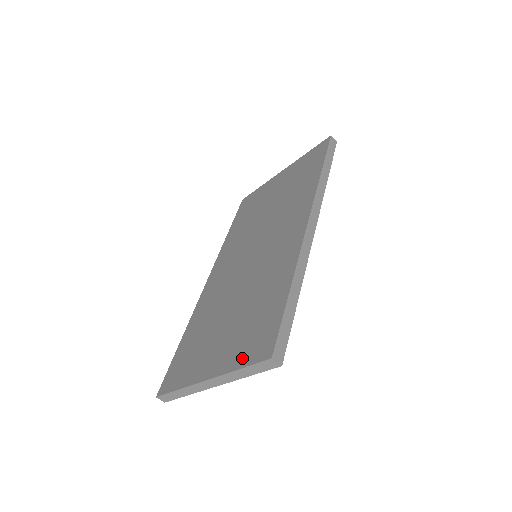
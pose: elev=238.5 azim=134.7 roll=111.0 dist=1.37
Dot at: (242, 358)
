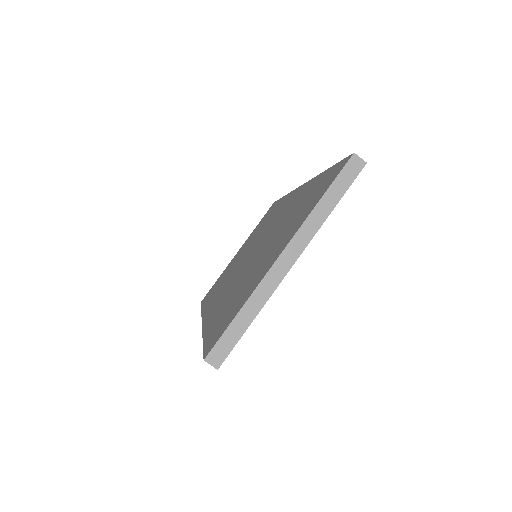
Dot at: (316, 200)
